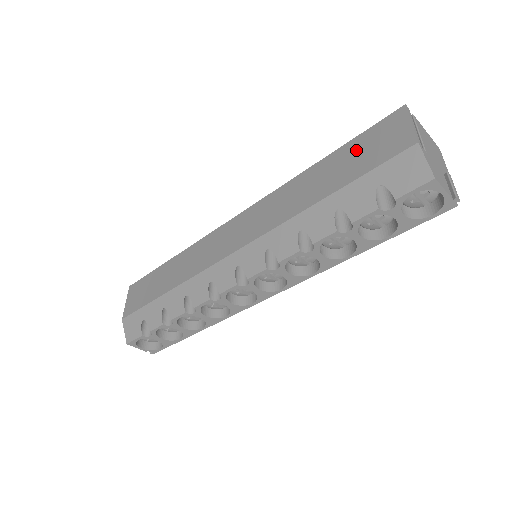
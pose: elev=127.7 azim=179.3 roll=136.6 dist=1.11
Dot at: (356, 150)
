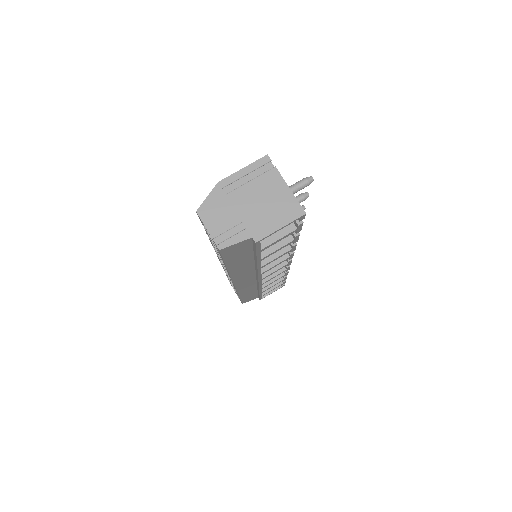
Dot at: occluded
